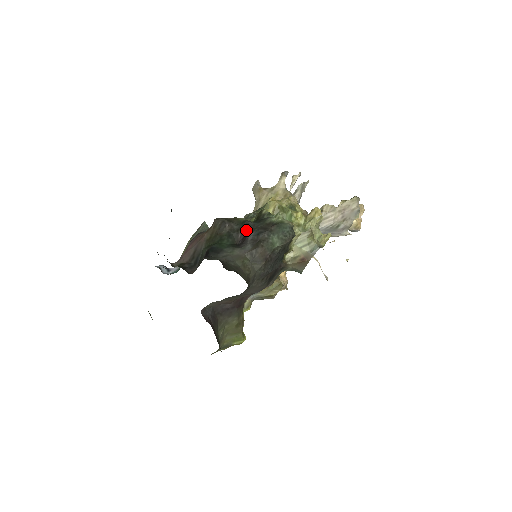
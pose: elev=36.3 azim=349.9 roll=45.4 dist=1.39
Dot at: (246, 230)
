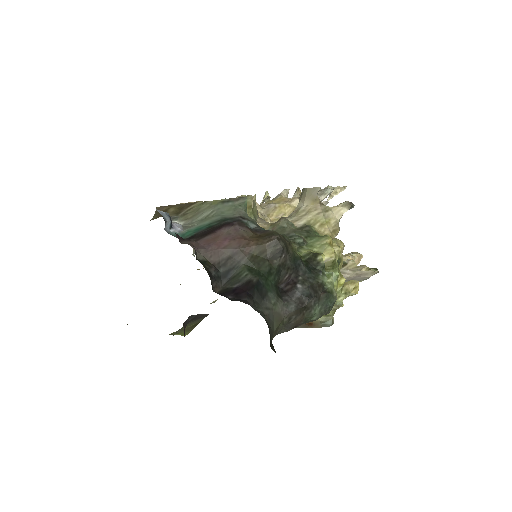
Dot at: (296, 274)
